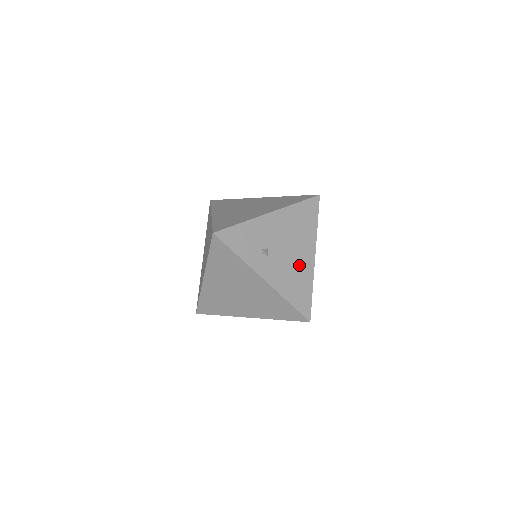
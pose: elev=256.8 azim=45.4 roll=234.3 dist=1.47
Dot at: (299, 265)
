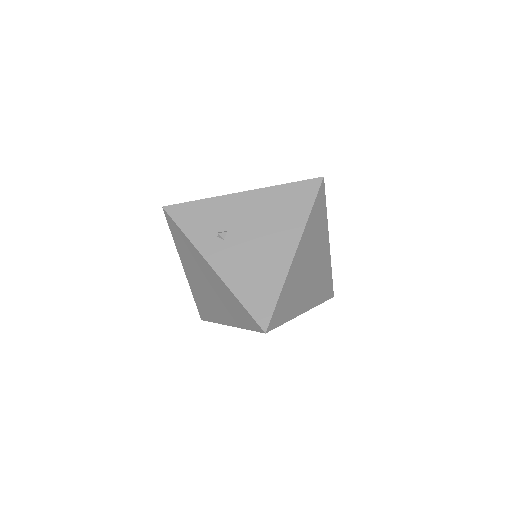
Dot at: (267, 258)
